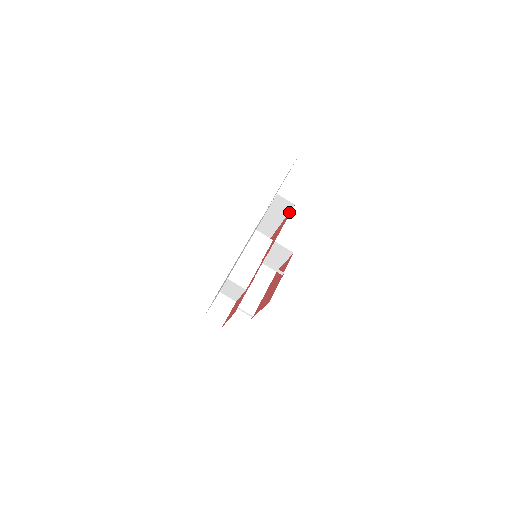
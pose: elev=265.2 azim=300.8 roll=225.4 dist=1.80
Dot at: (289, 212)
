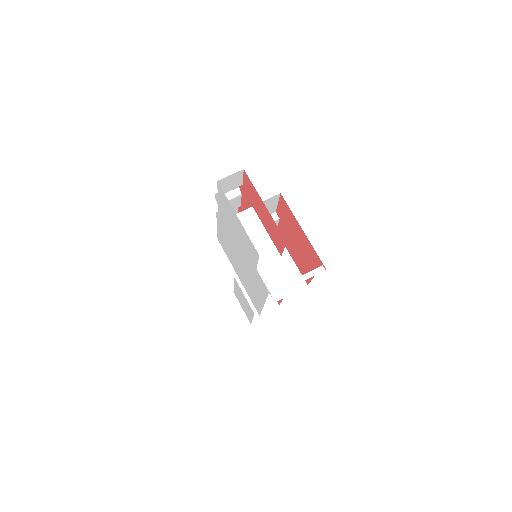
Dot at: occluded
